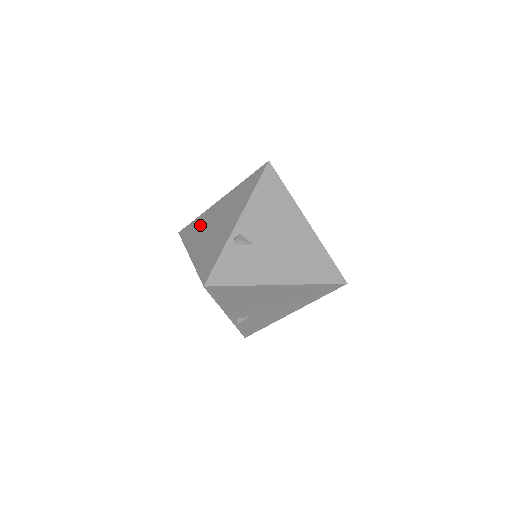
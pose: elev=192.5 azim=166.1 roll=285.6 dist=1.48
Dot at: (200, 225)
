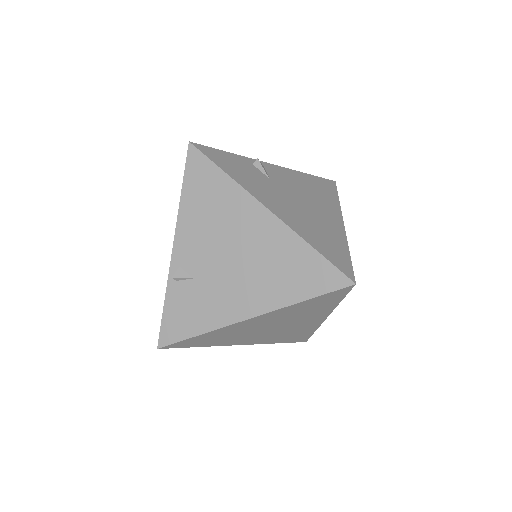
Dot at: occluded
